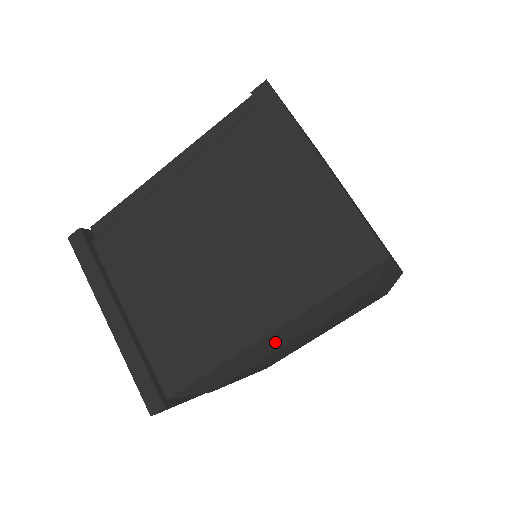
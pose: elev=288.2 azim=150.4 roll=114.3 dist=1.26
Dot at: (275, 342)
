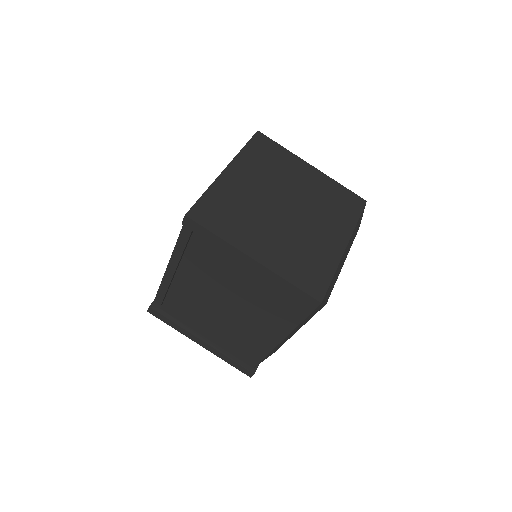
Dot at: occluded
